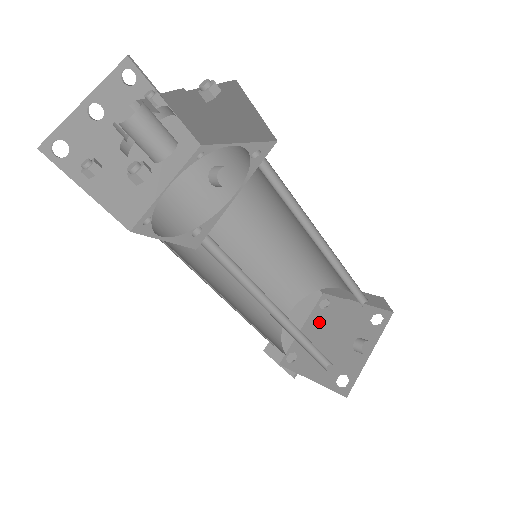
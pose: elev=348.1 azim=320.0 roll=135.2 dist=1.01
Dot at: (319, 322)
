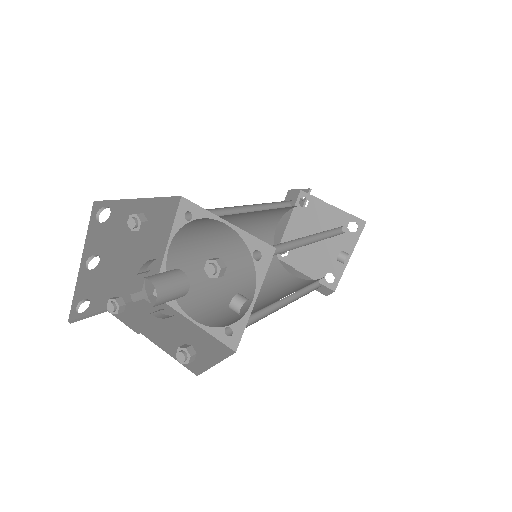
Dot at: (302, 221)
